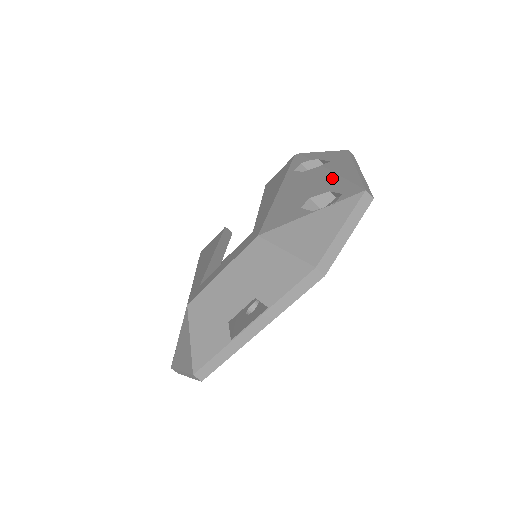
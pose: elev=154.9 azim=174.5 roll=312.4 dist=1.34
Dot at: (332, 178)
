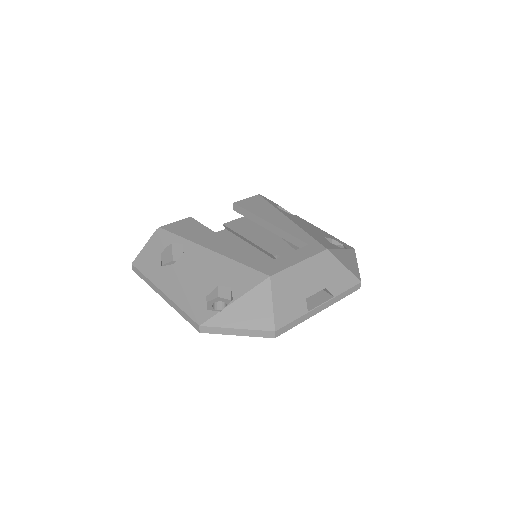
Dot at: (321, 230)
